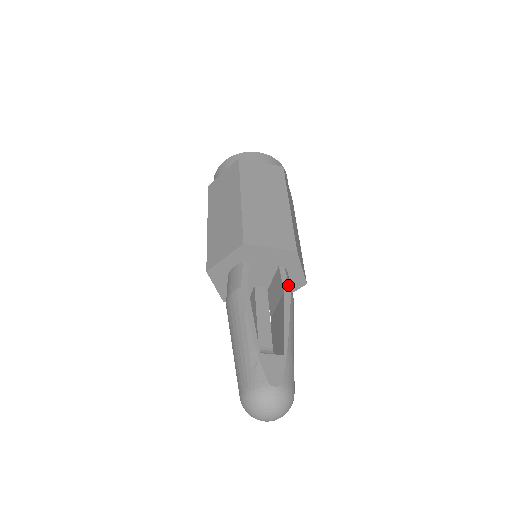
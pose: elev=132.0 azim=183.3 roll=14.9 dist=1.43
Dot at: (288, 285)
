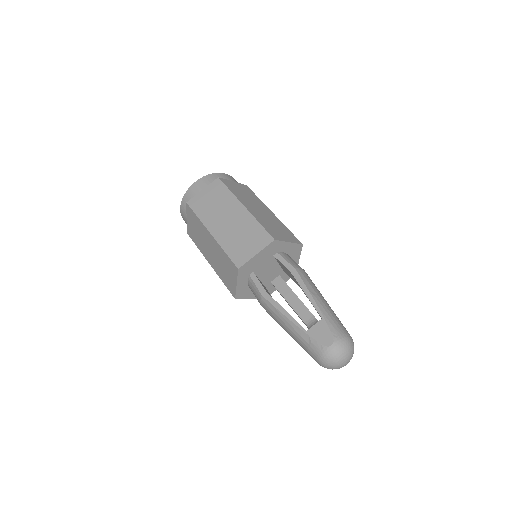
Dot at: (289, 264)
